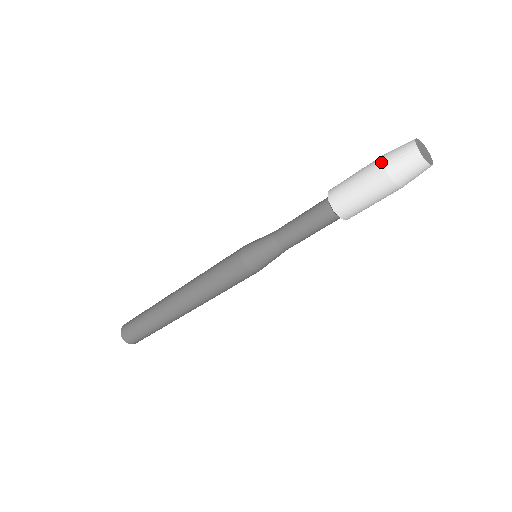
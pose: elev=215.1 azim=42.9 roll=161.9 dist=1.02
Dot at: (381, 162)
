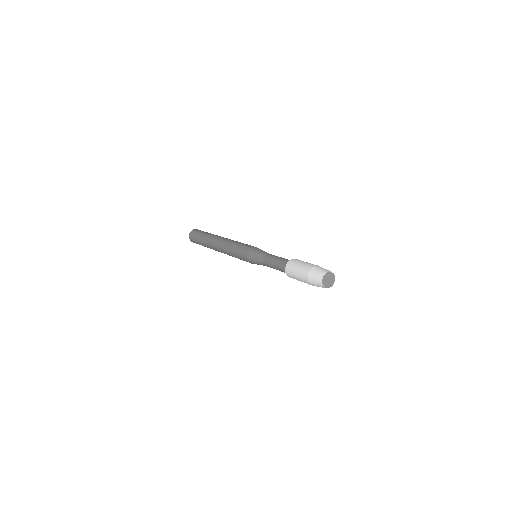
Dot at: (308, 274)
